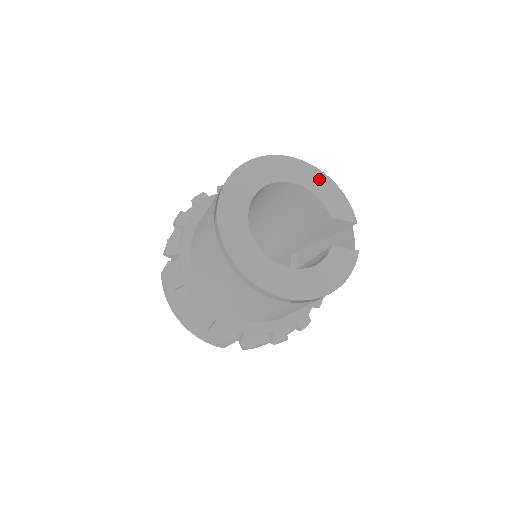
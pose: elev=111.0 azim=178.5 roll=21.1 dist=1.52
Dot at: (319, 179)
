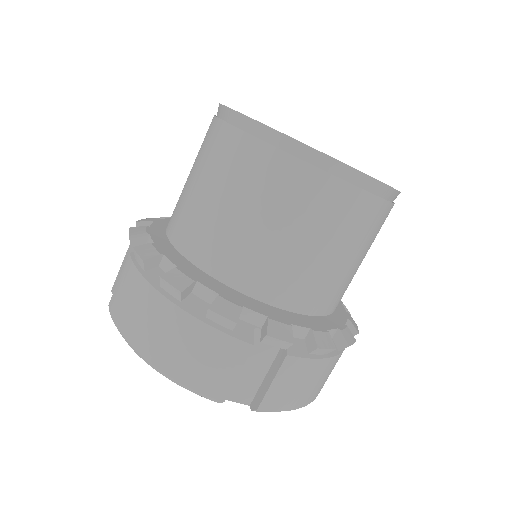
Dot at: occluded
